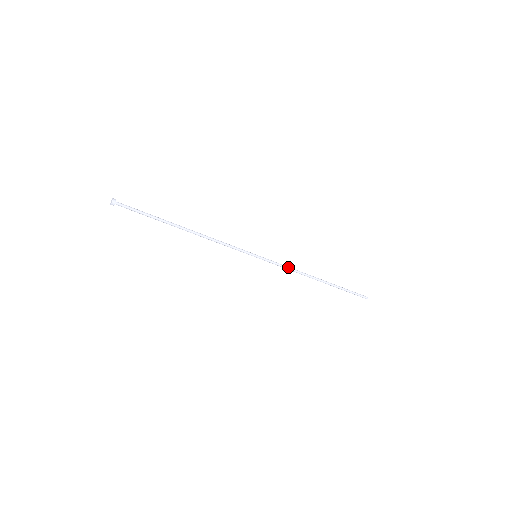
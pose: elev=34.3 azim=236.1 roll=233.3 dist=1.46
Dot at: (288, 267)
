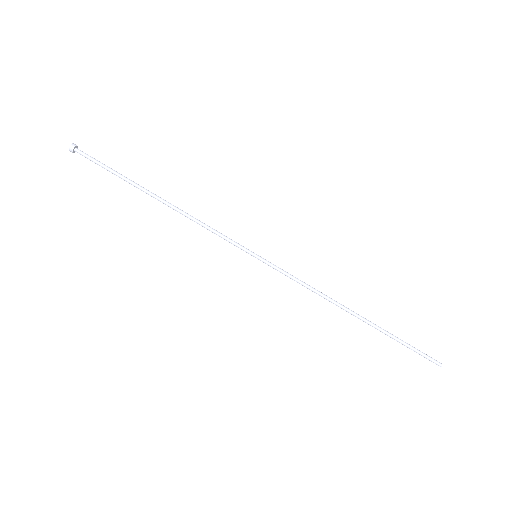
Dot at: (304, 282)
